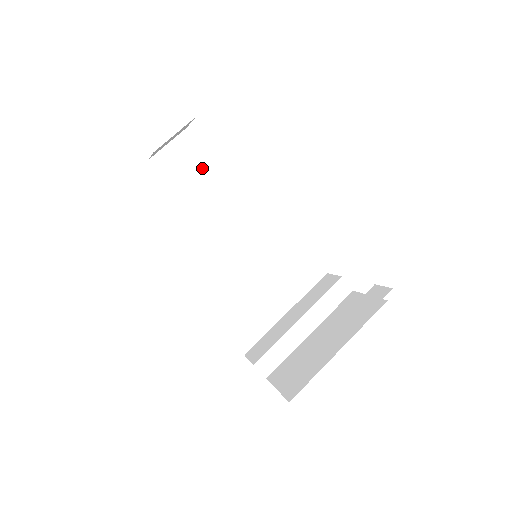
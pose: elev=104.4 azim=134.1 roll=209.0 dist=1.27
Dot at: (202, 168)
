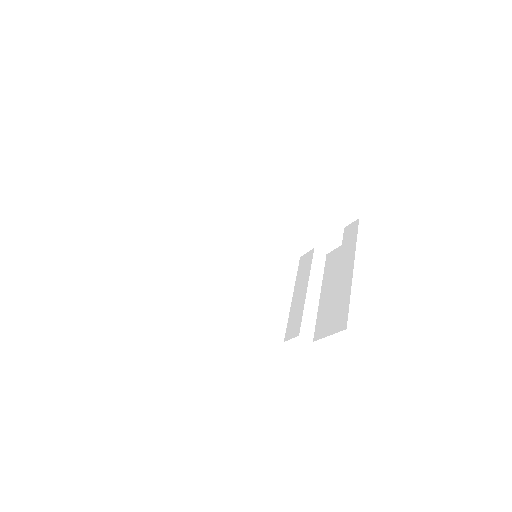
Dot at: (167, 234)
